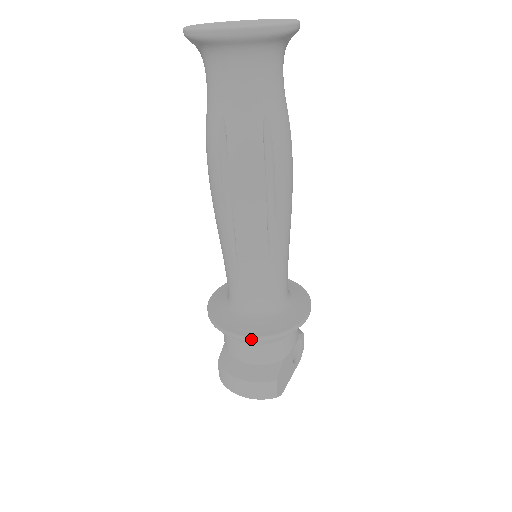
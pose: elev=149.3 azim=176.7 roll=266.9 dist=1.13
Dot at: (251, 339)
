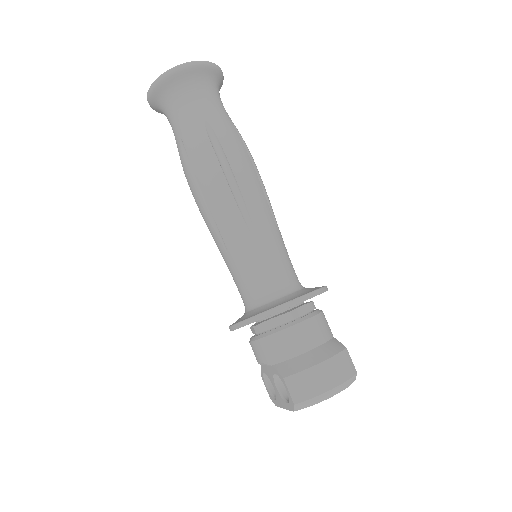
Dot at: (309, 296)
